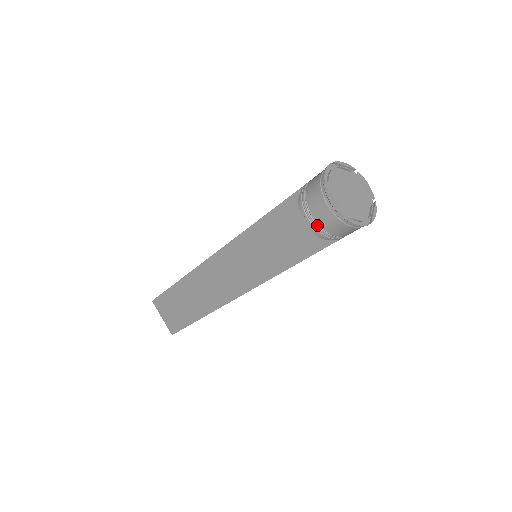
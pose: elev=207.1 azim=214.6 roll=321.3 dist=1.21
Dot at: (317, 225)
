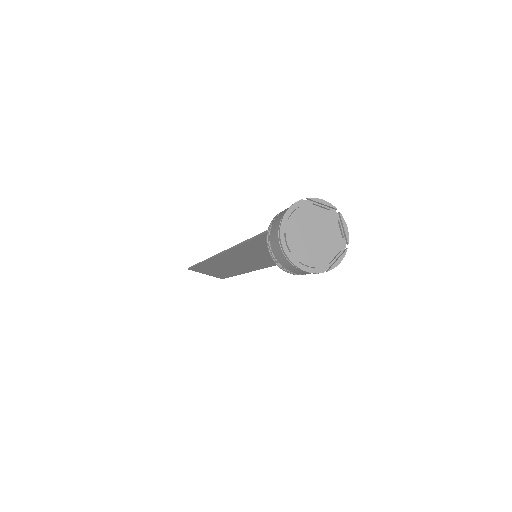
Dot at: (303, 274)
